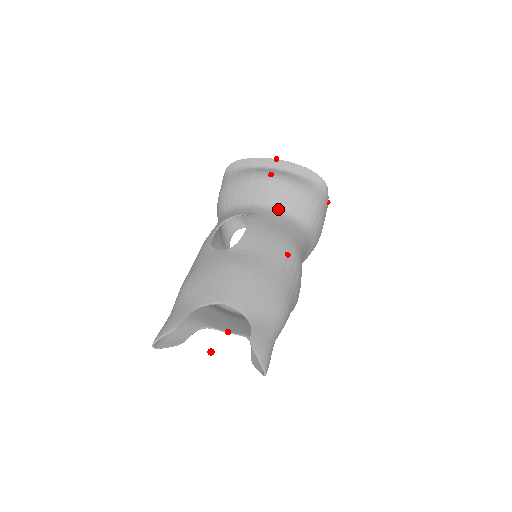
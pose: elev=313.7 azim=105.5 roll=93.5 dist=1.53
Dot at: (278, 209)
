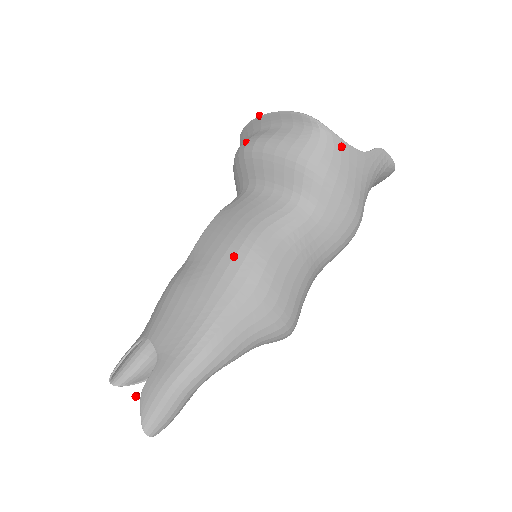
Dot at: (260, 187)
